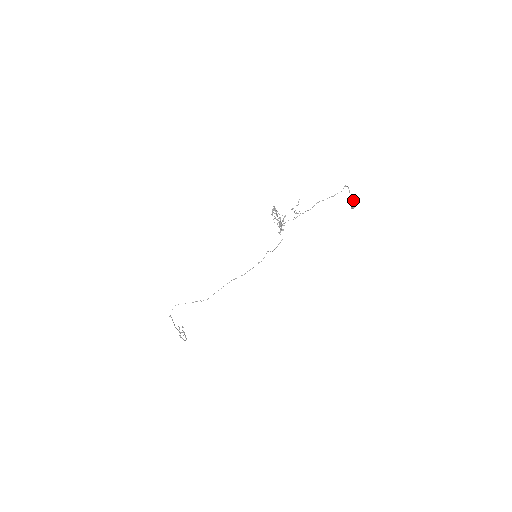
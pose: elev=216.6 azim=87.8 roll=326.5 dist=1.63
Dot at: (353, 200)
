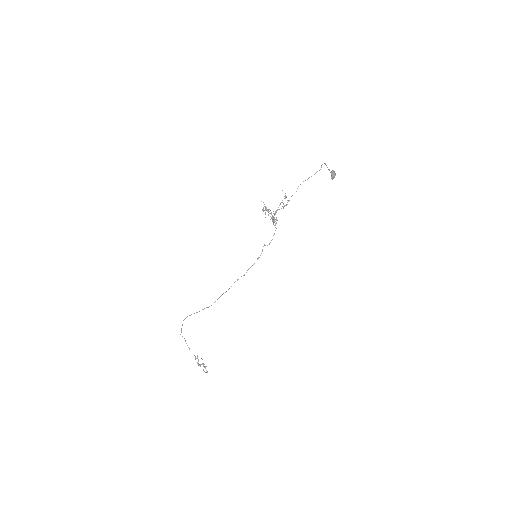
Dot at: (331, 171)
